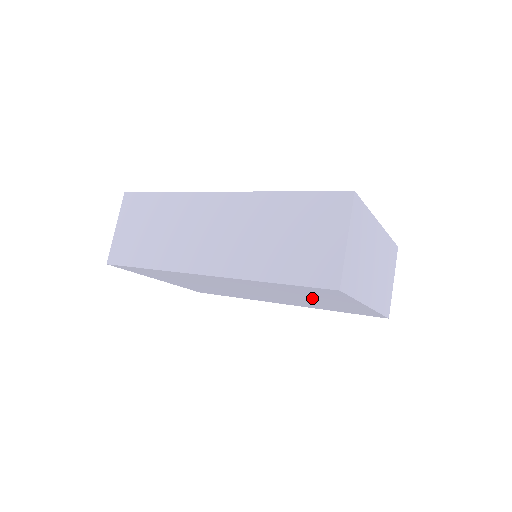
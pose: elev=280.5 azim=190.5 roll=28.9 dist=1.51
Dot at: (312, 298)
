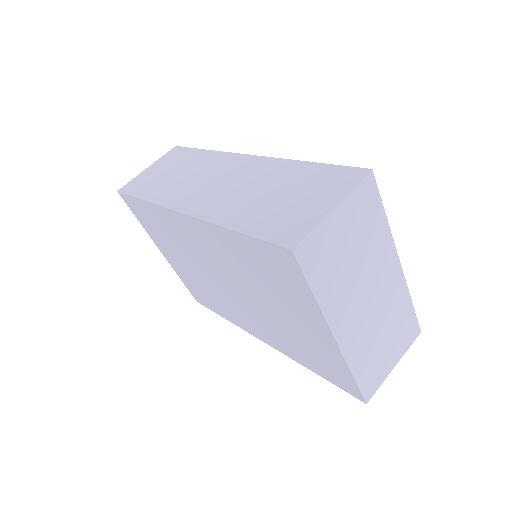
Dot at: (279, 304)
